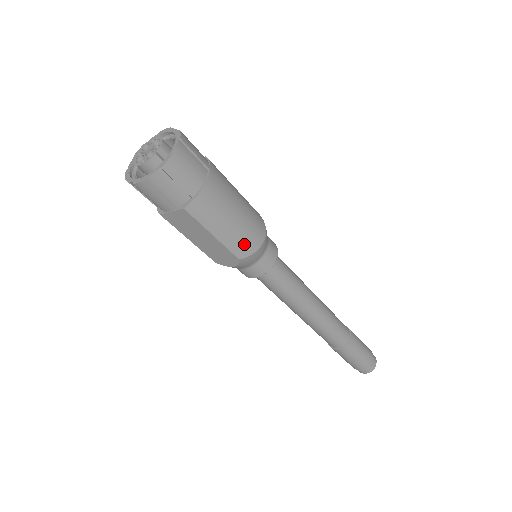
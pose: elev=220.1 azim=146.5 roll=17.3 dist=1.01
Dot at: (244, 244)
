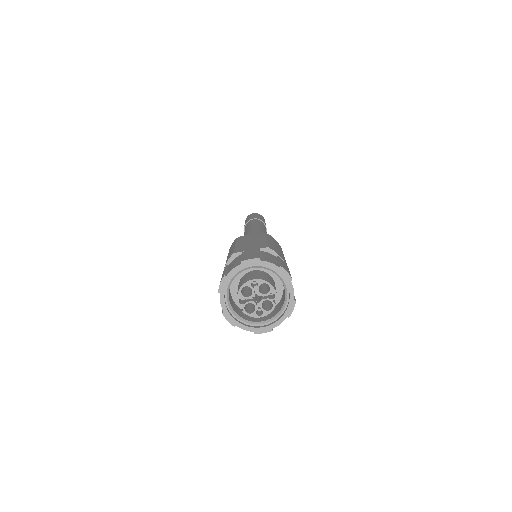
Dot at: occluded
